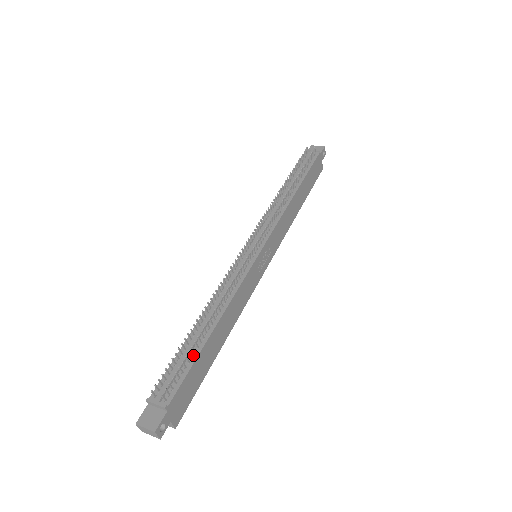
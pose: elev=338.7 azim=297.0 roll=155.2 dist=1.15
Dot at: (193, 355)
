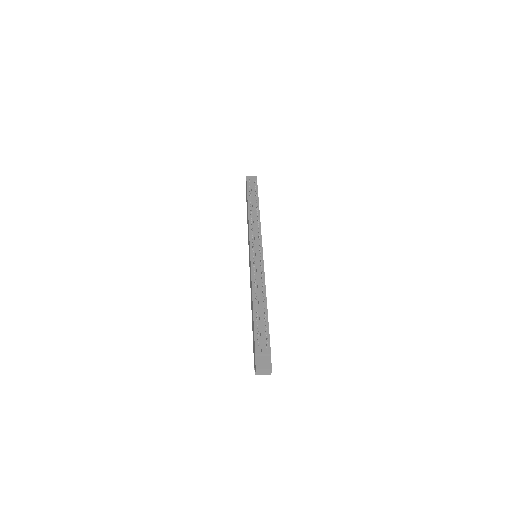
Dot at: occluded
